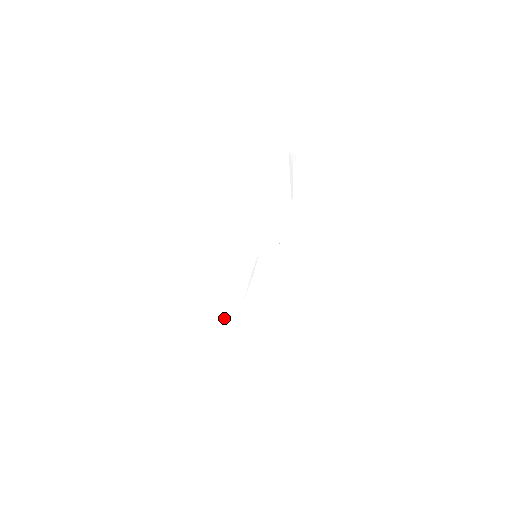
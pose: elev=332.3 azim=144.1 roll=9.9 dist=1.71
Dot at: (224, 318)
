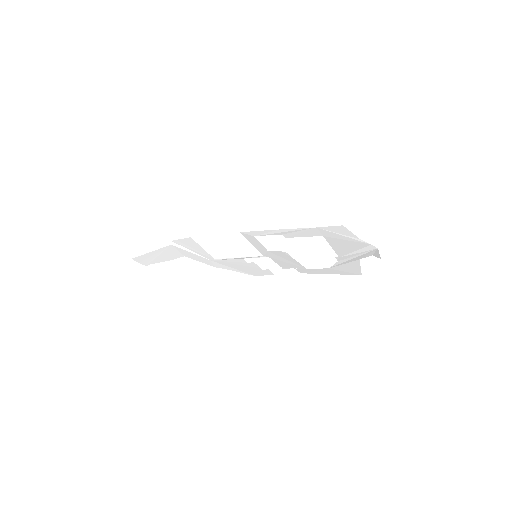
Dot at: (186, 252)
